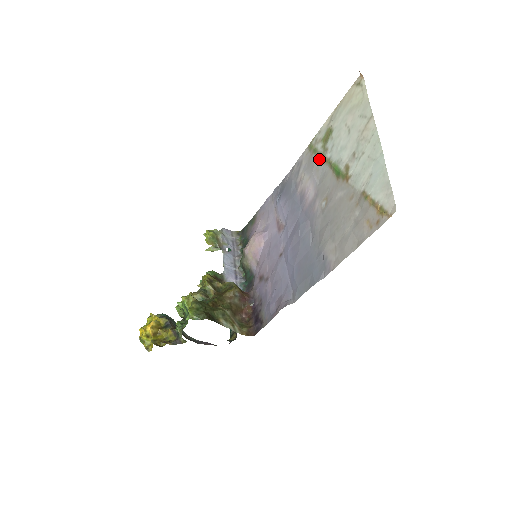
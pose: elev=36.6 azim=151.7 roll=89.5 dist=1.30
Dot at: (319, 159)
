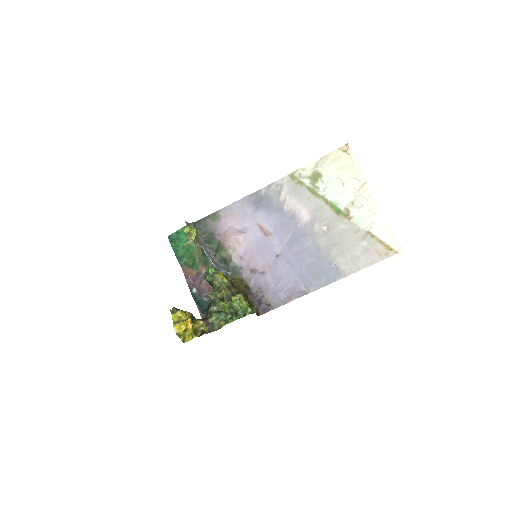
Dot at: (309, 192)
